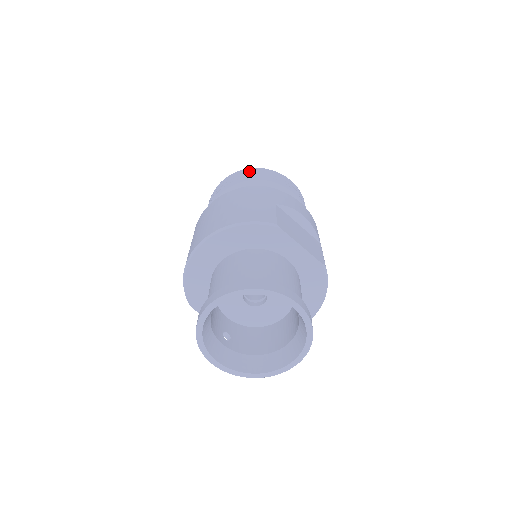
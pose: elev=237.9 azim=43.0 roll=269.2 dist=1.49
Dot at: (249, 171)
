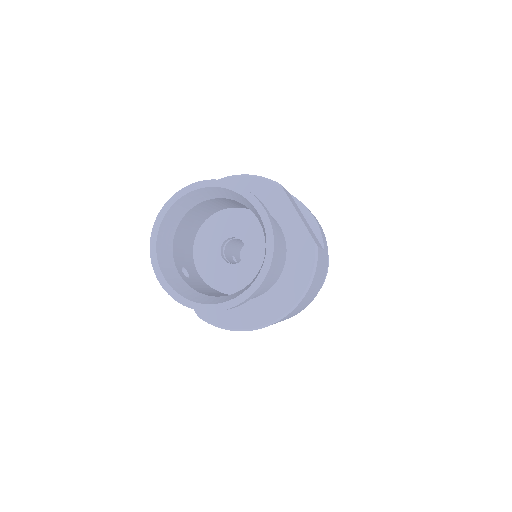
Dot at: occluded
